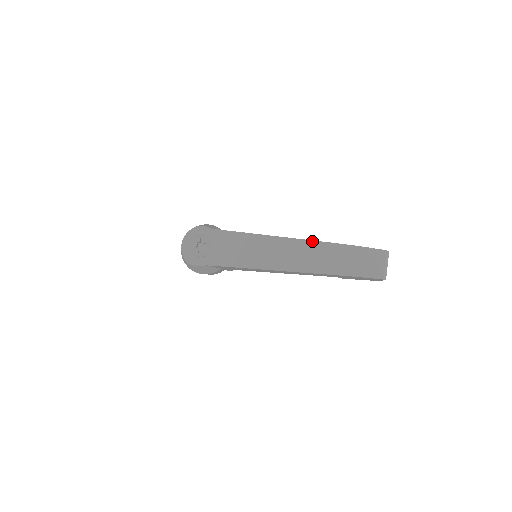
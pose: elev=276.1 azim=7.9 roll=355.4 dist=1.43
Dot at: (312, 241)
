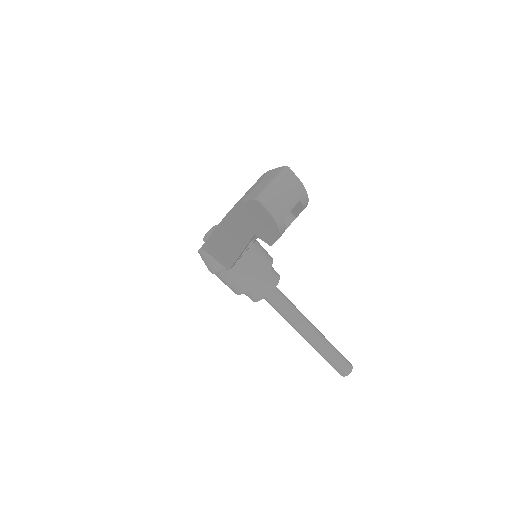
Dot at: occluded
